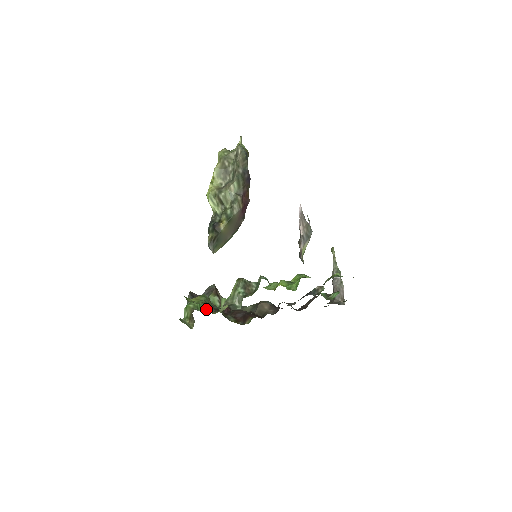
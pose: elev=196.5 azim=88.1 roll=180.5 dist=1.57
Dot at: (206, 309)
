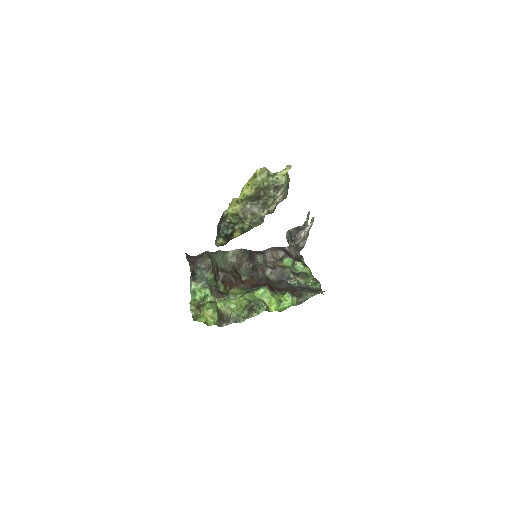
Dot at: (219, 326)
